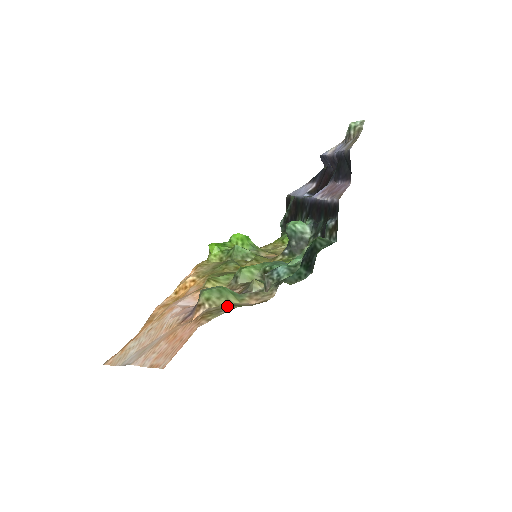
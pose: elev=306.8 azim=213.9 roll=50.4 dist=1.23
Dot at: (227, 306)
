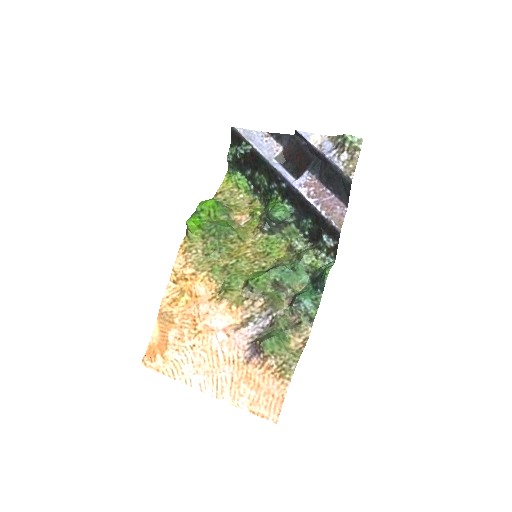
Dot at: (290, 357)
